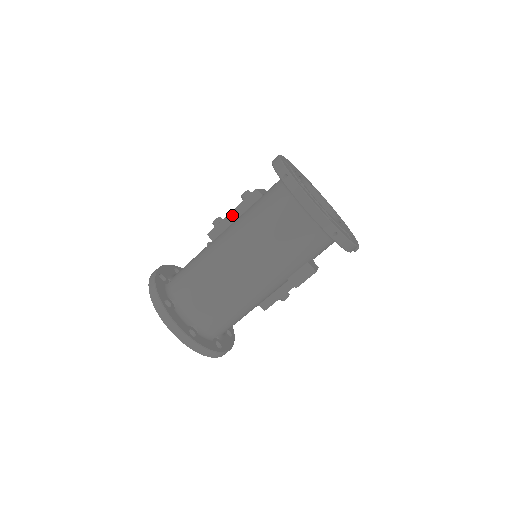
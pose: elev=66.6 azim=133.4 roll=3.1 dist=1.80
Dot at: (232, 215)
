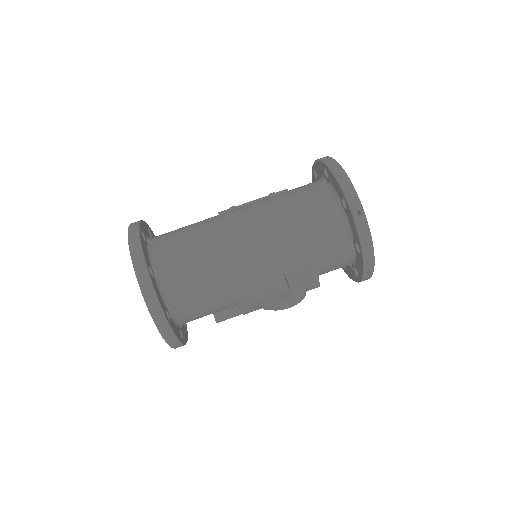
Dot at: occluded
